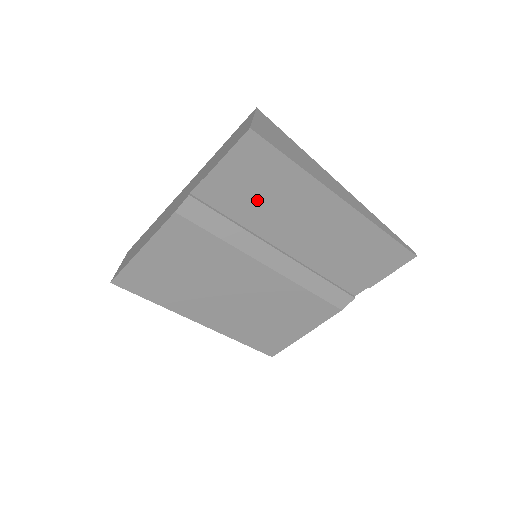
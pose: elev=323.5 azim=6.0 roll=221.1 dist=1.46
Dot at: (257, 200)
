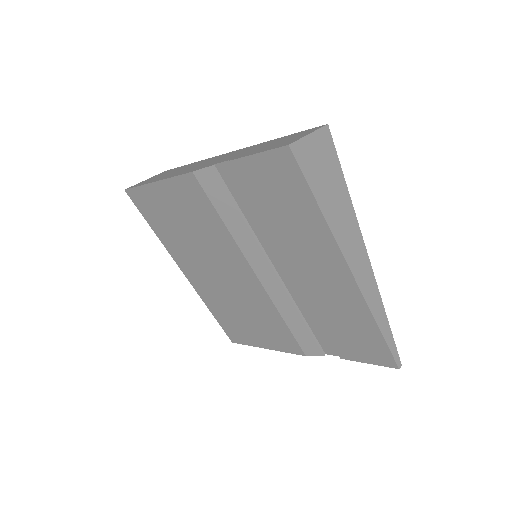
Dot at: (270, 213)
